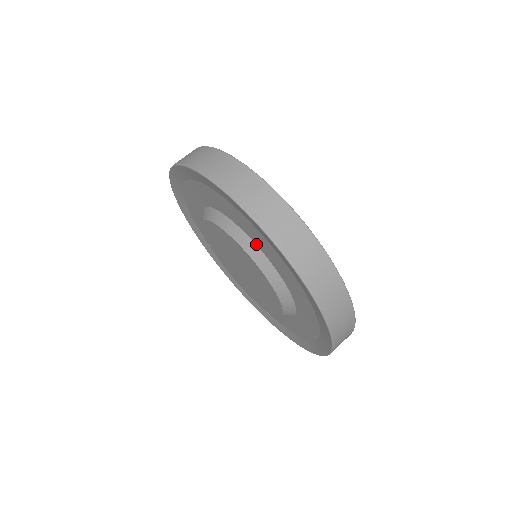
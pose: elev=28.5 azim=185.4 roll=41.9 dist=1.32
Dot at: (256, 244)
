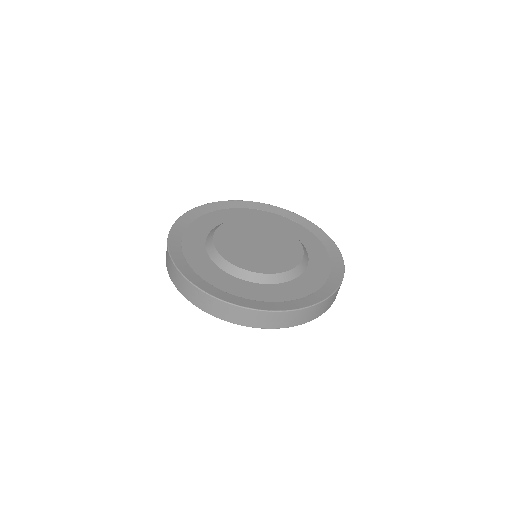
Dot at: occluded
